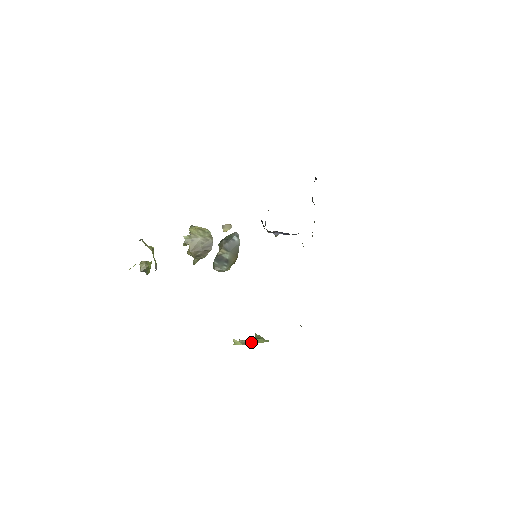
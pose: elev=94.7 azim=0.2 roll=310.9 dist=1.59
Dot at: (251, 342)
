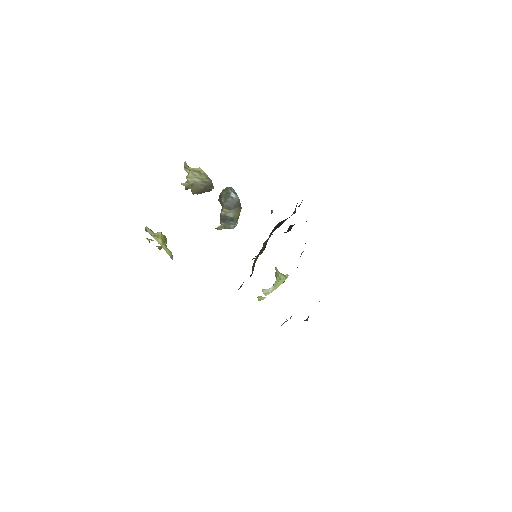
Dot at: (272, 290)
